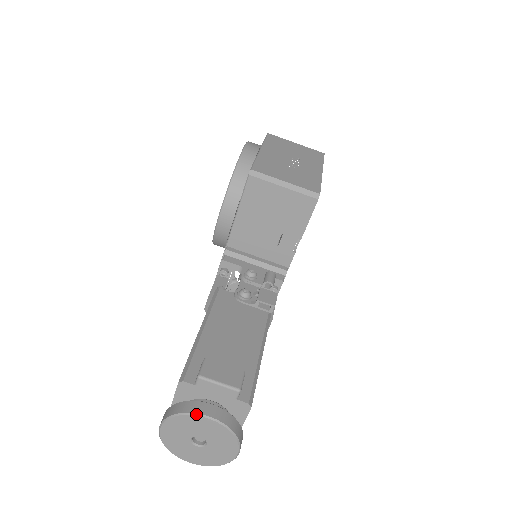
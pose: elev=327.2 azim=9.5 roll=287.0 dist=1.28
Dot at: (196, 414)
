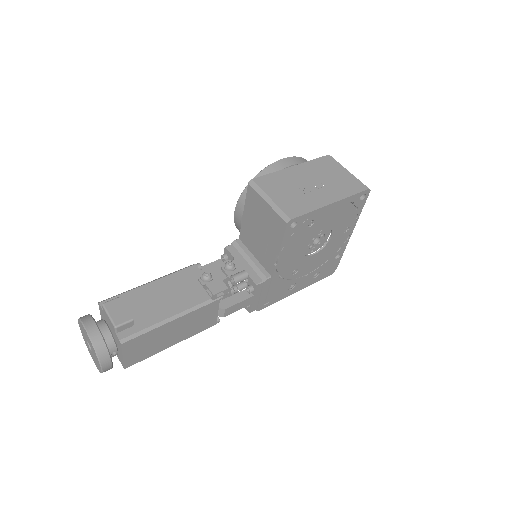
Dot at: (83, 324)
